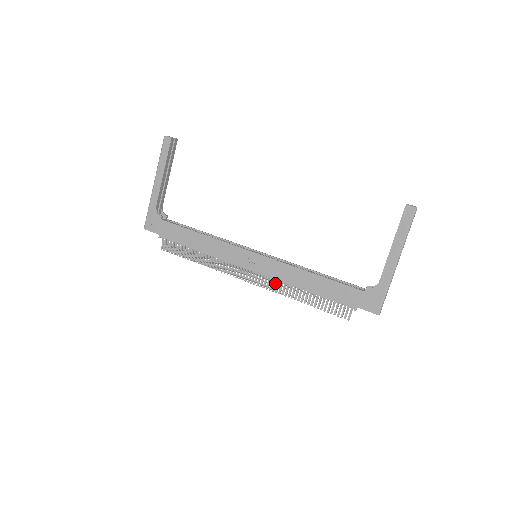
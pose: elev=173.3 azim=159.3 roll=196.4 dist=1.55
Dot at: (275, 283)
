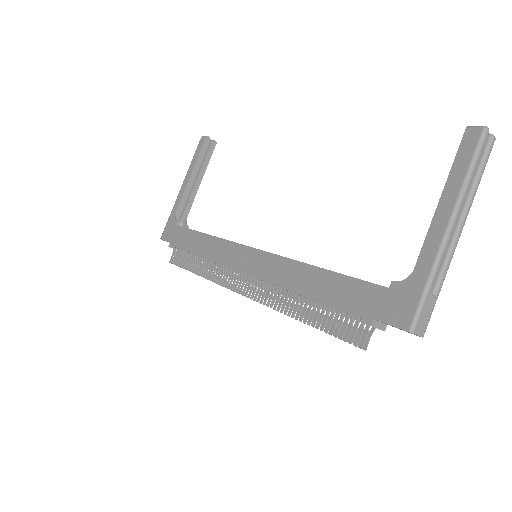
Dot at: (269, 291)
